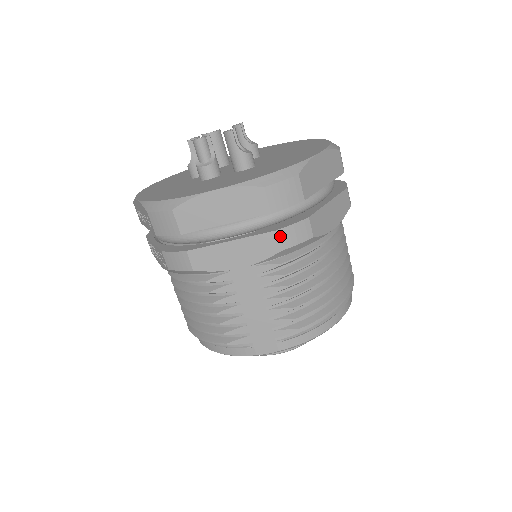
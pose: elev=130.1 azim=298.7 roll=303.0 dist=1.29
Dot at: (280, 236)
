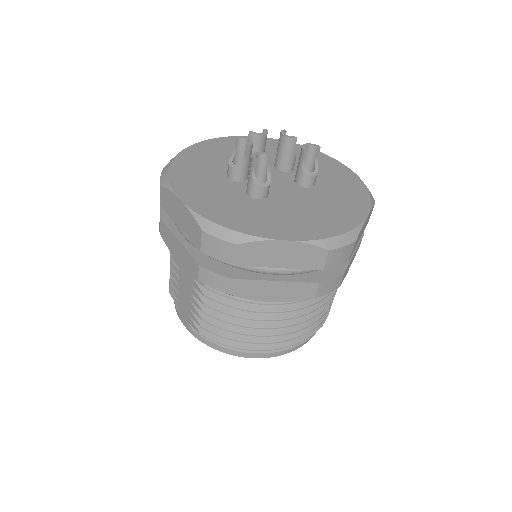
Dot at: (201, 271)
